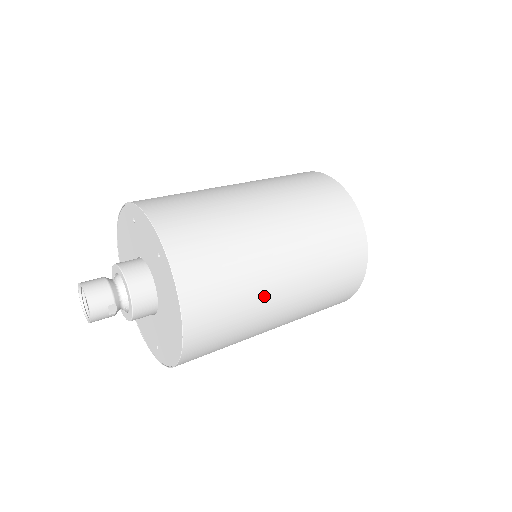
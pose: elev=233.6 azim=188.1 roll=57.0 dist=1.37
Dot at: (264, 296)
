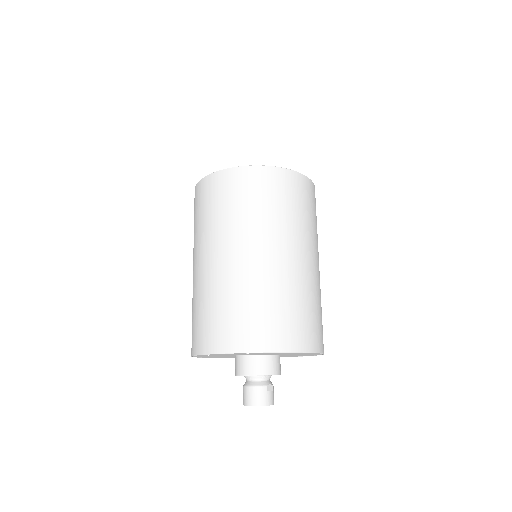
Dot at: (300, 279)
